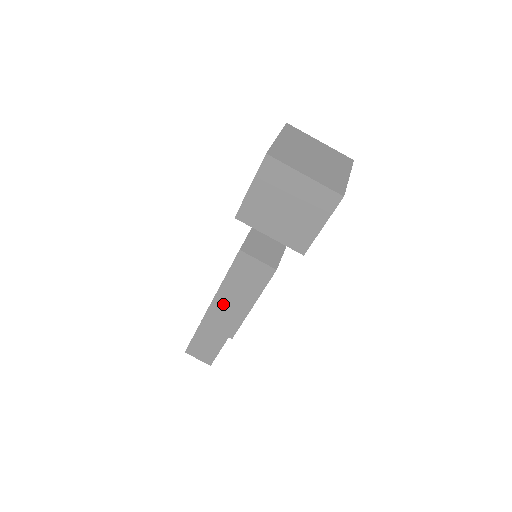
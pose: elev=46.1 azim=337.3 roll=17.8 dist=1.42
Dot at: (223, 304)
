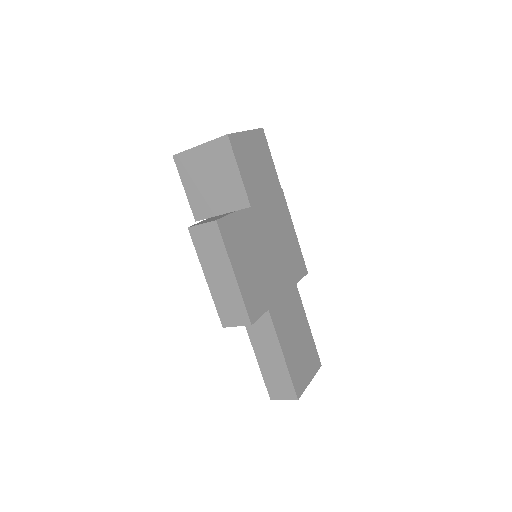
Dot at: (219, 291)
